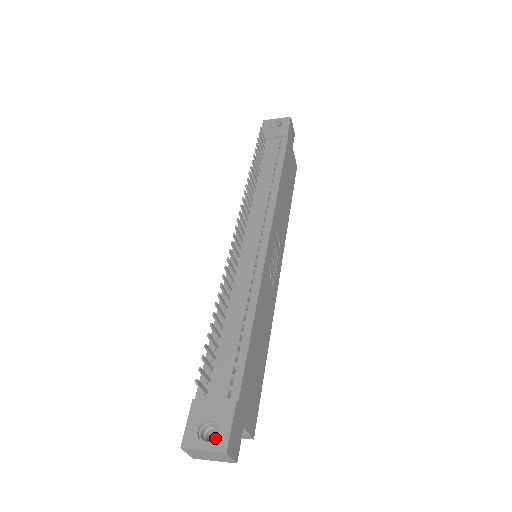
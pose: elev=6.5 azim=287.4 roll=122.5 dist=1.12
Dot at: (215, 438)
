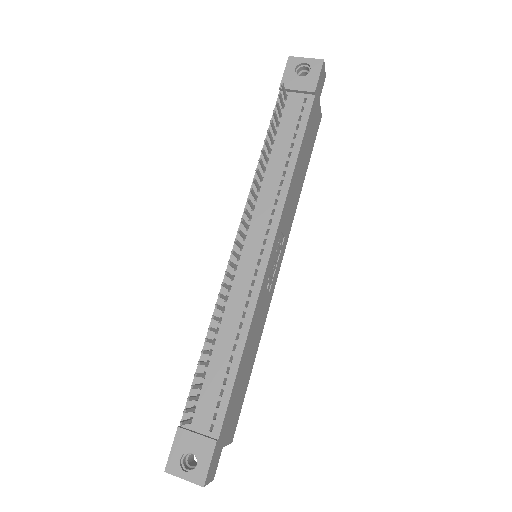
Dot at: (195, 471)
